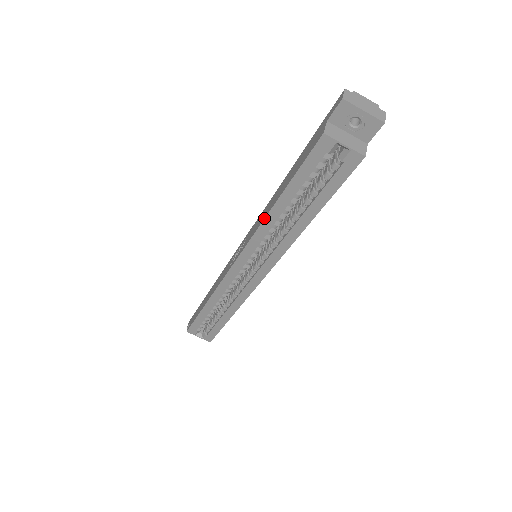
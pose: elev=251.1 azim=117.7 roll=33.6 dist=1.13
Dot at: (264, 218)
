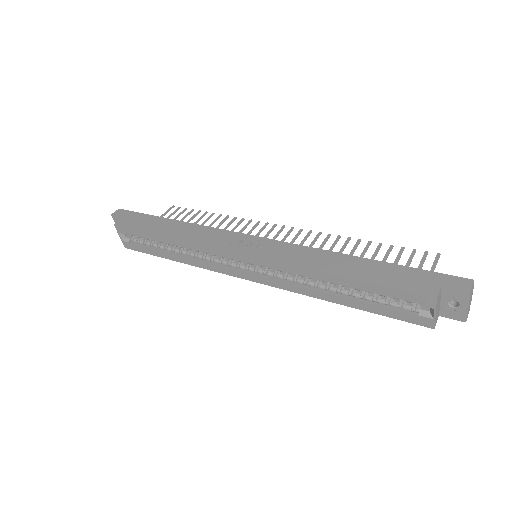
Dot at: (314, 270)
